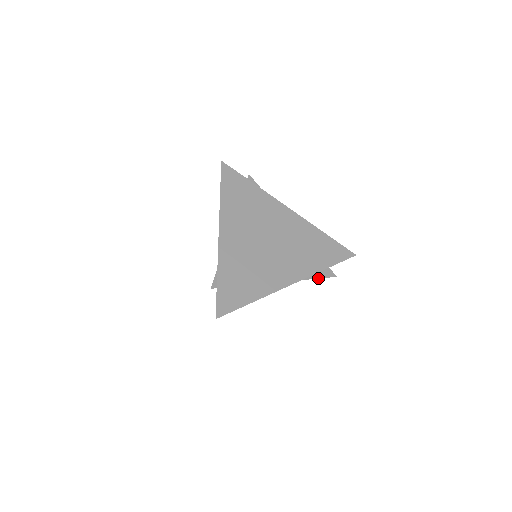
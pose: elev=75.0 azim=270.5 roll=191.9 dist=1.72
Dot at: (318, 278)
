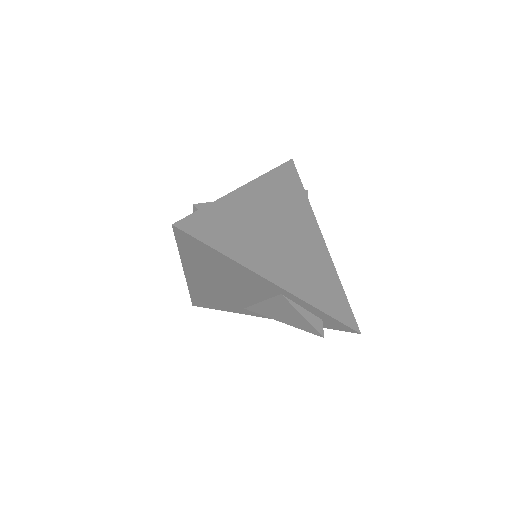
Dot at: (304, 317)
